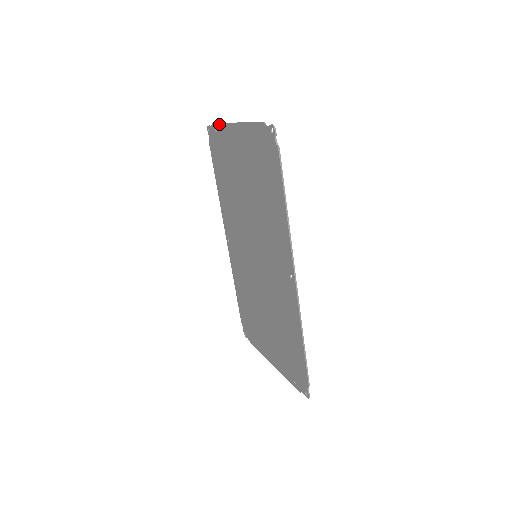
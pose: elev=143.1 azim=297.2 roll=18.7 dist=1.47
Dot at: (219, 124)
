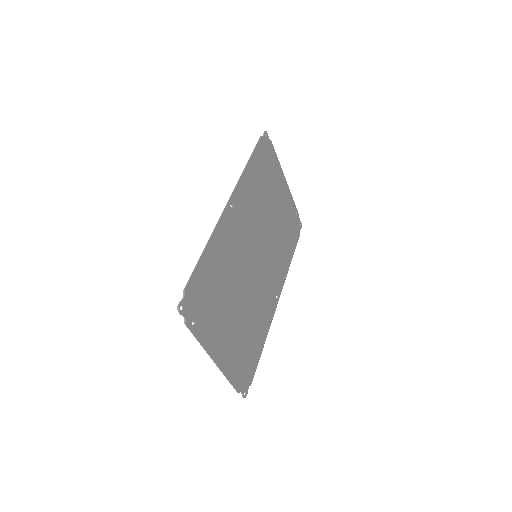
Dot at: (294, 204)
